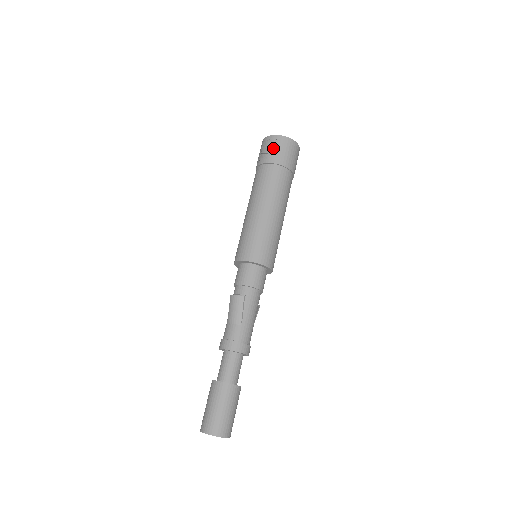
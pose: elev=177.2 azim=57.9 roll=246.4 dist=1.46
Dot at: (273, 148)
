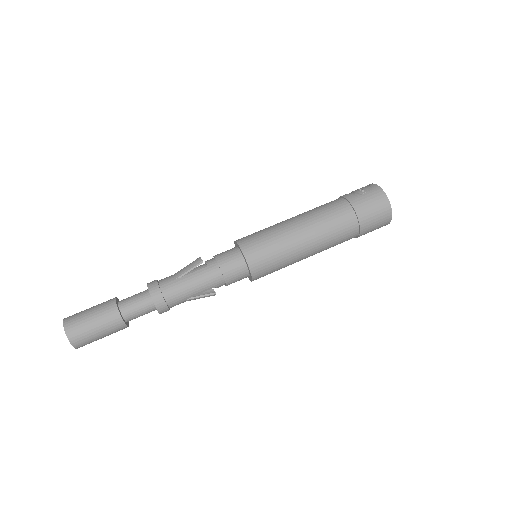
Dot at: (360, 190)
